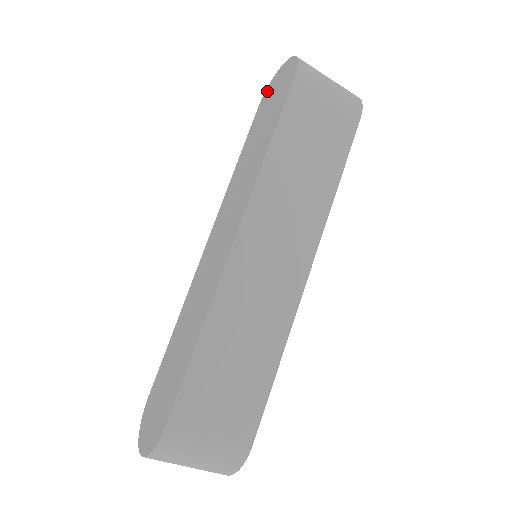
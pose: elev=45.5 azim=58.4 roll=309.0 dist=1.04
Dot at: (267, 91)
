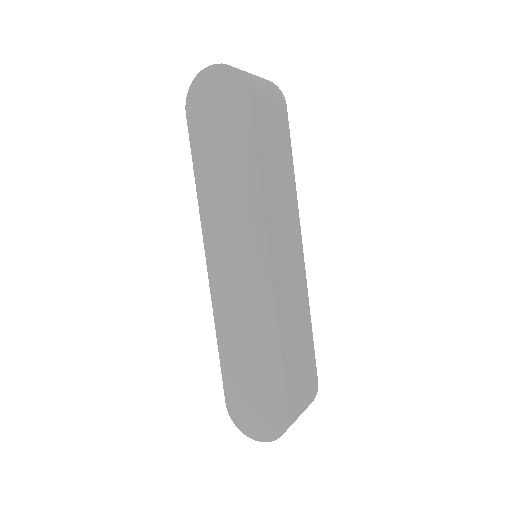
Dot at: (193, 97)
